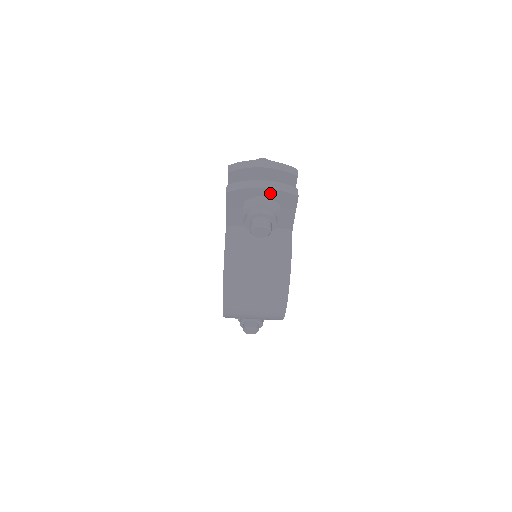
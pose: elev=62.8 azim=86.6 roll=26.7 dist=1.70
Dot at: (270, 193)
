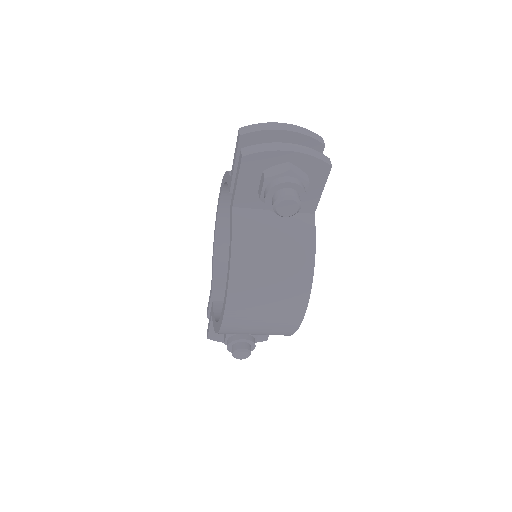
Dot at: (298, 159)
